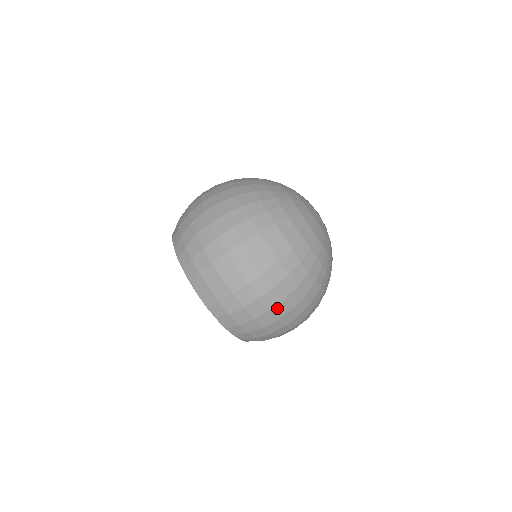
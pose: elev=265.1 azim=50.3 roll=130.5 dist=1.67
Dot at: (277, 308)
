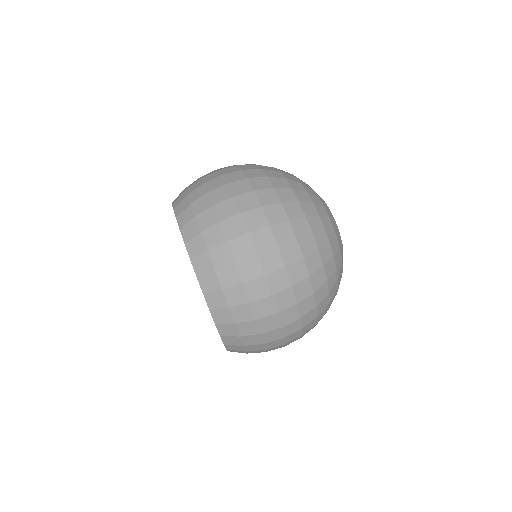
Dot at: (291, 341)
